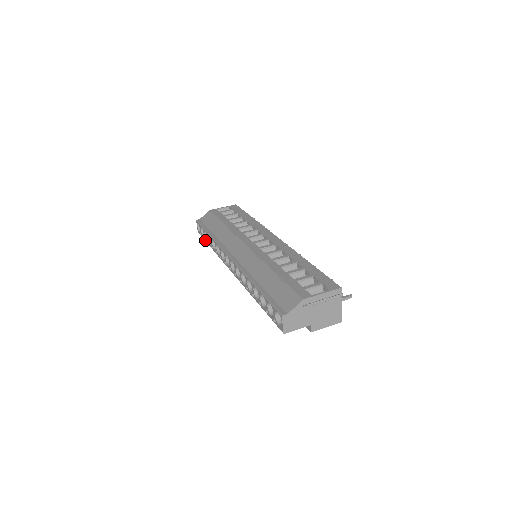
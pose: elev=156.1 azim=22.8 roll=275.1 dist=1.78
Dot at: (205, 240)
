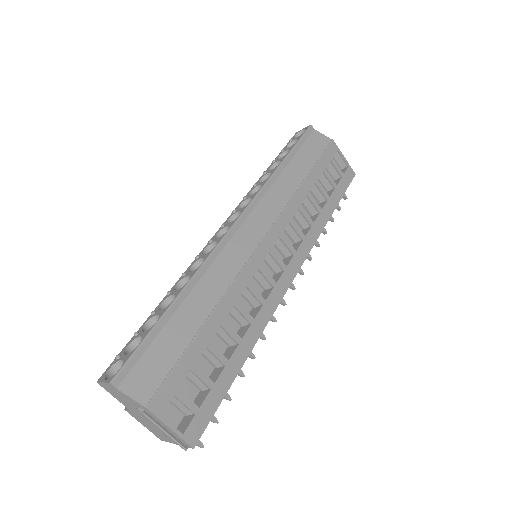
Dot at: (280, 153)
